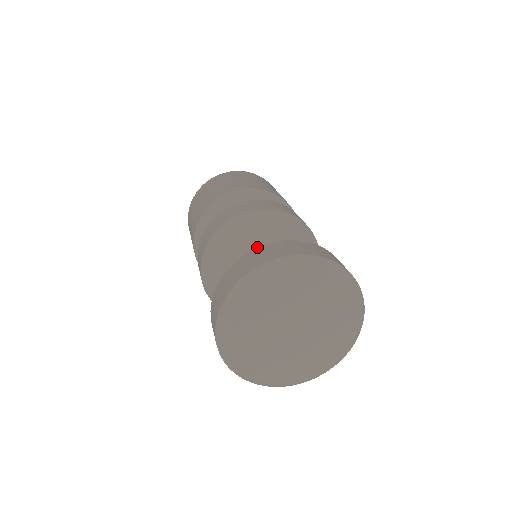
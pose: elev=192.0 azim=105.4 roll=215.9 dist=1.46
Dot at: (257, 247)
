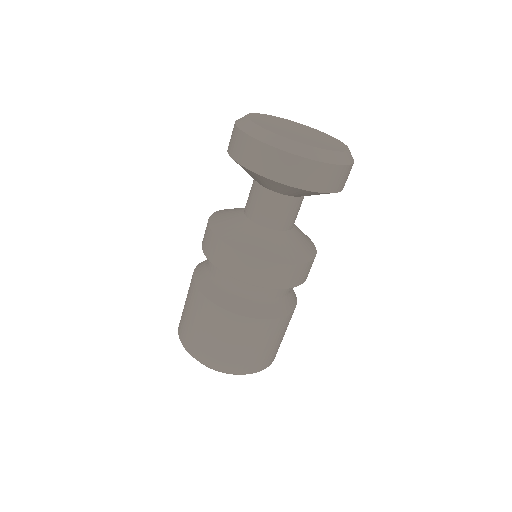
Dot at: occluded
